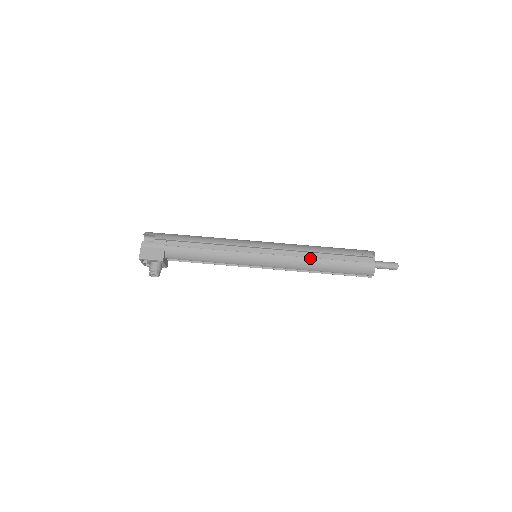
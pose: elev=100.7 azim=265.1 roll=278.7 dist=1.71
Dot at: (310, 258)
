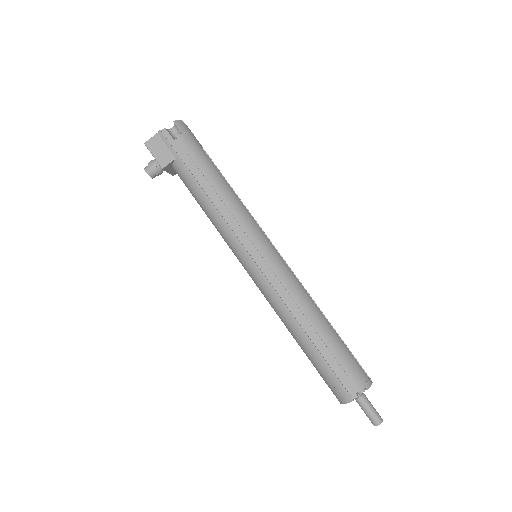
Dot at: (296, 320)
